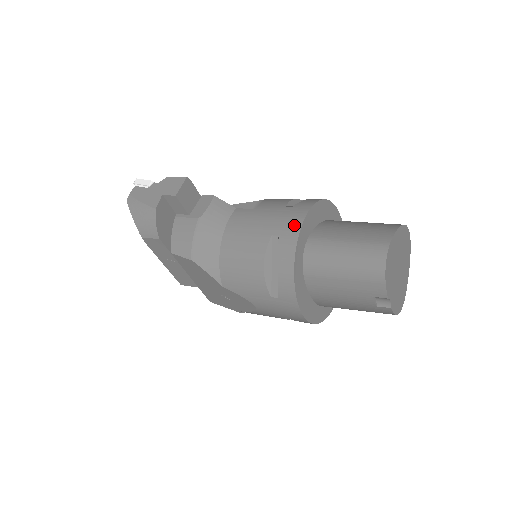
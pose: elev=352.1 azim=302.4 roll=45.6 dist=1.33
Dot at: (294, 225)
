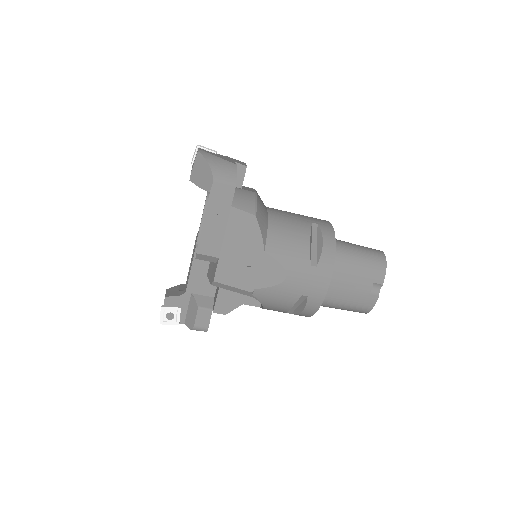
Dot at: (326, 222)
